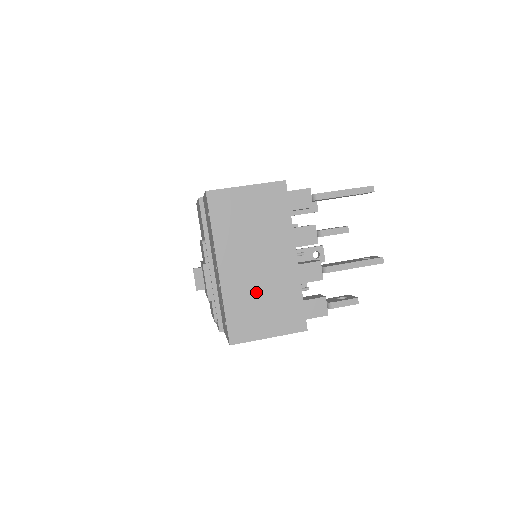
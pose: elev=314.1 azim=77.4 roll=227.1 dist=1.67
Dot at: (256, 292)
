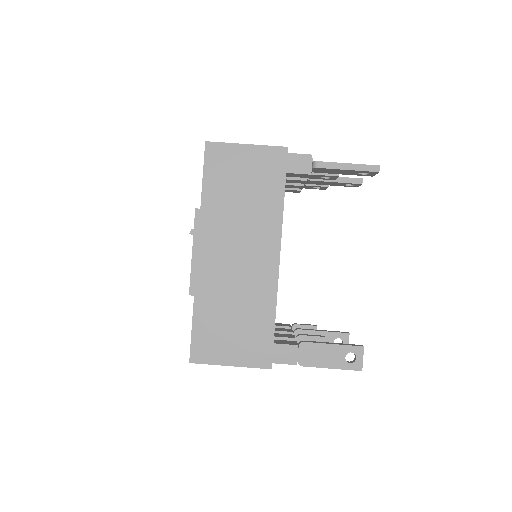
Dot at: occluded
